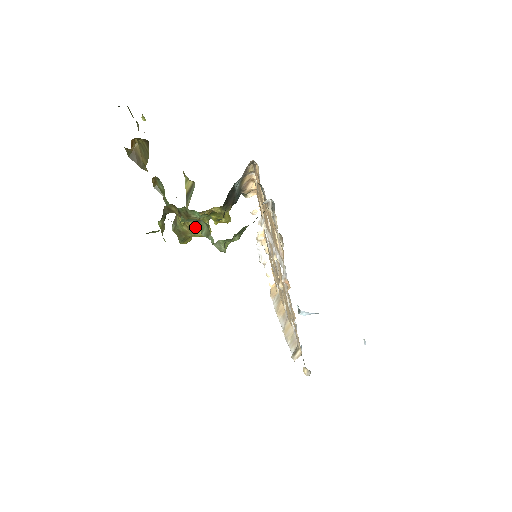
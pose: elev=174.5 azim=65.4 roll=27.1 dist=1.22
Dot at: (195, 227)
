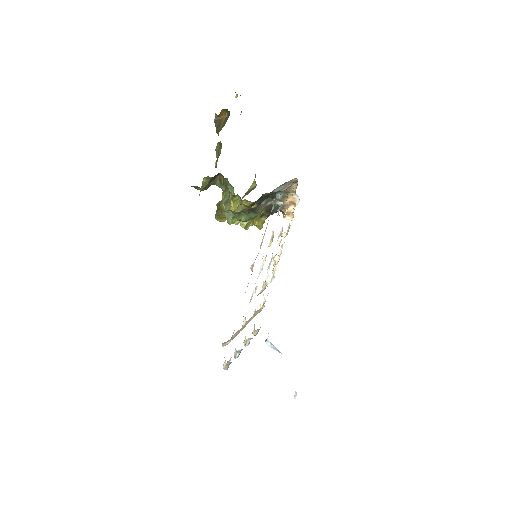
Dot at: (232, 210)
